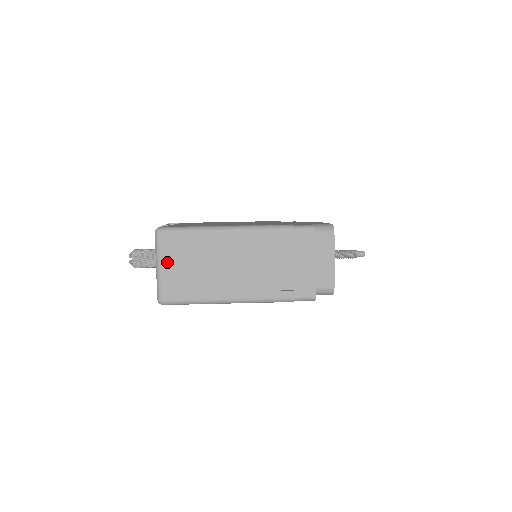
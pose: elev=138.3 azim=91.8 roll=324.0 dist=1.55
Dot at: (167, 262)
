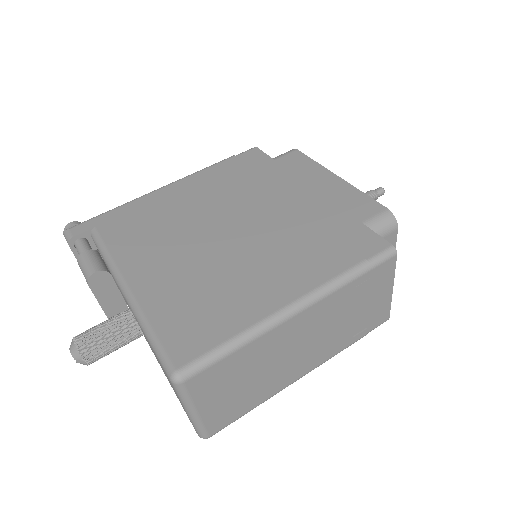
Dot at: (206, 402)
